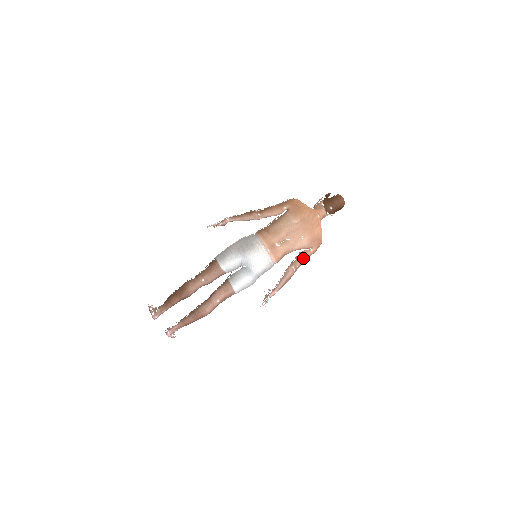
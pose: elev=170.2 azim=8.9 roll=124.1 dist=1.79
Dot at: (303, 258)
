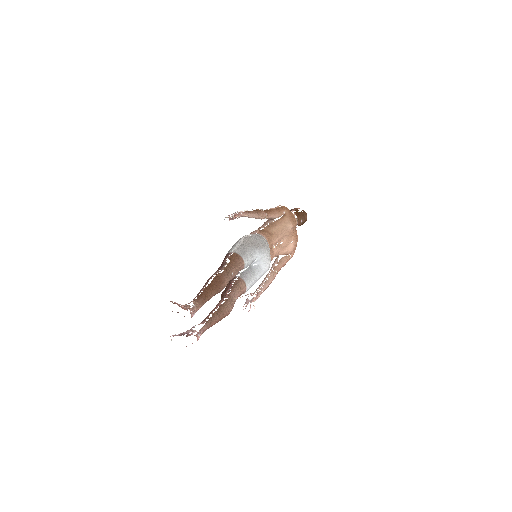
Dot at: (284, 263)
